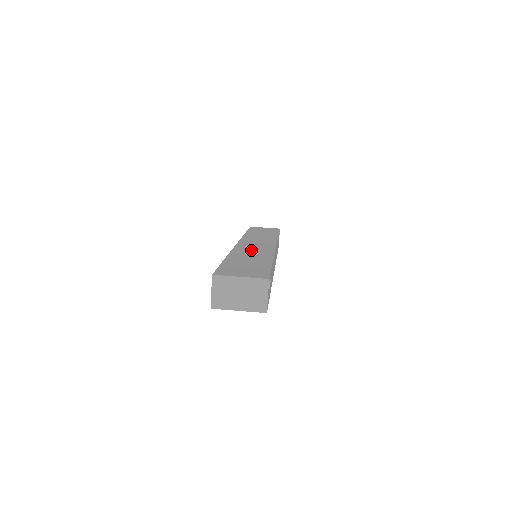
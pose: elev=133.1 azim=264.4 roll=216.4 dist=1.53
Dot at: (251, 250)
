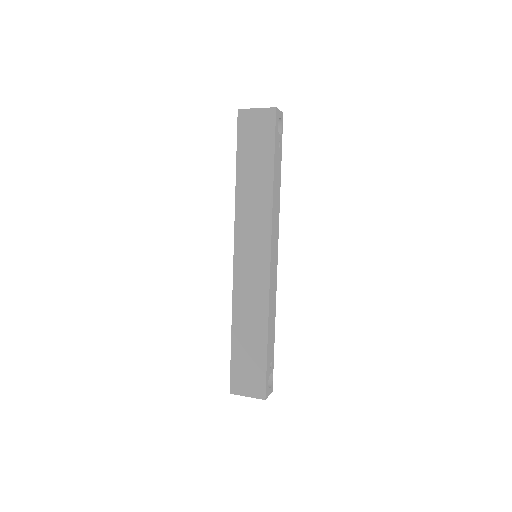
Dot at: occluded
